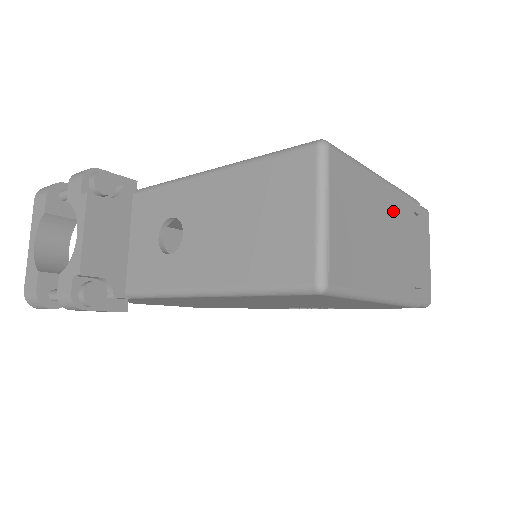
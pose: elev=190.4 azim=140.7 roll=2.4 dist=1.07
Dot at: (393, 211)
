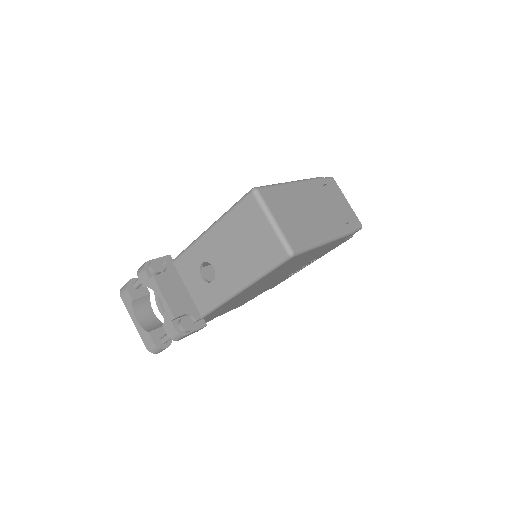
Dot at: (309, 194)
